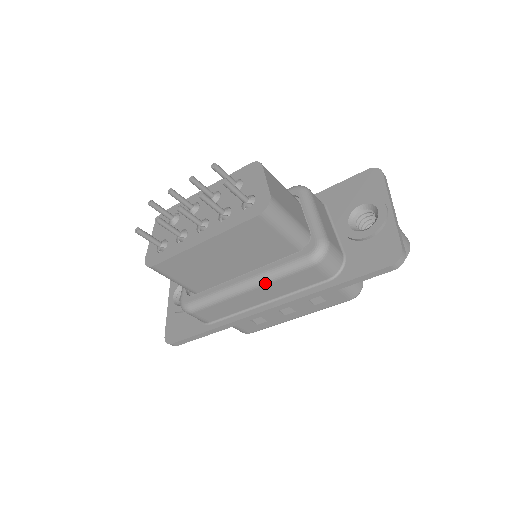
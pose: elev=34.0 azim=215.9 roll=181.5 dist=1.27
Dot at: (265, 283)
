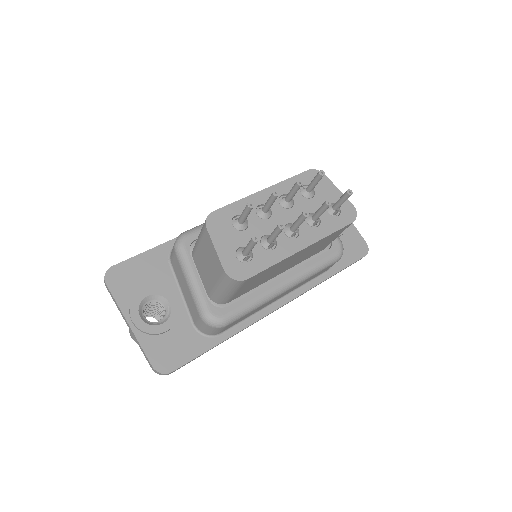
Dot at: (302, 281)
